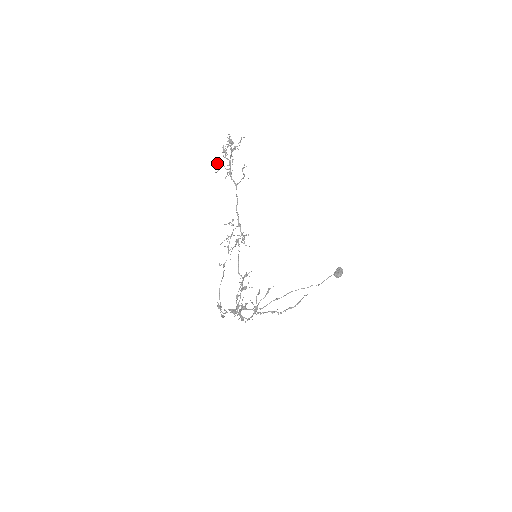
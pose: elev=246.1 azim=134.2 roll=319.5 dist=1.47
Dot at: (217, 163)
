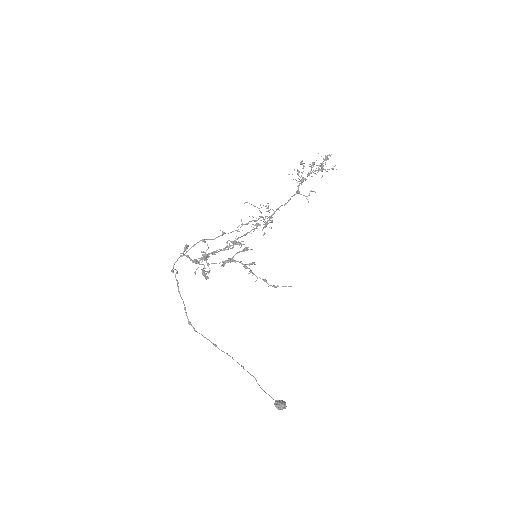
Dot at: (301, 163)
